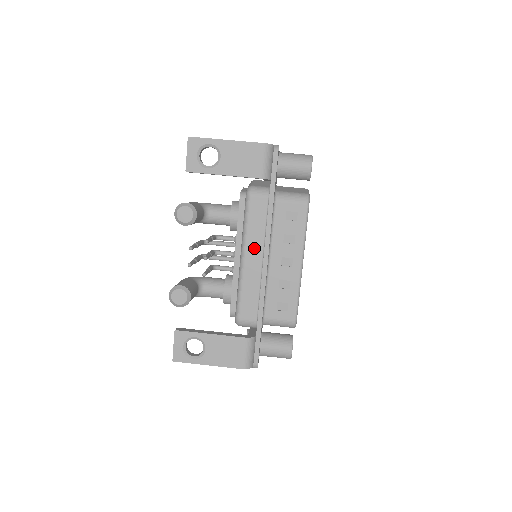
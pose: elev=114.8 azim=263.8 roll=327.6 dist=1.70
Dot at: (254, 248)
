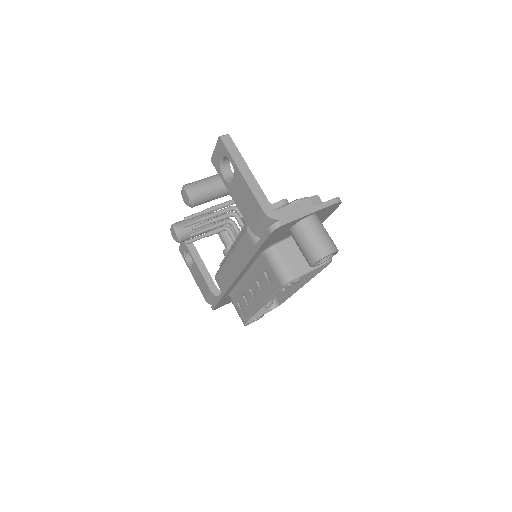
Dot at: (236, 260)
